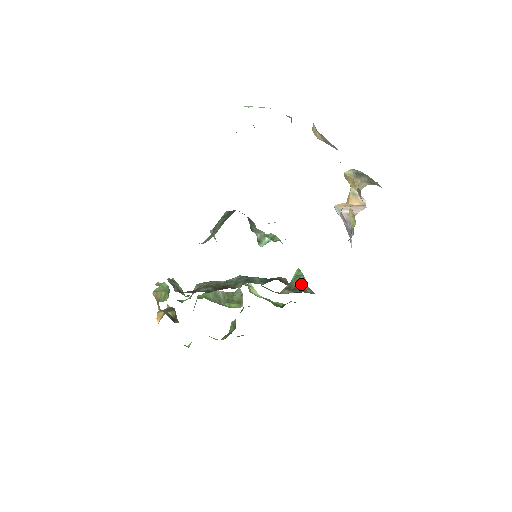
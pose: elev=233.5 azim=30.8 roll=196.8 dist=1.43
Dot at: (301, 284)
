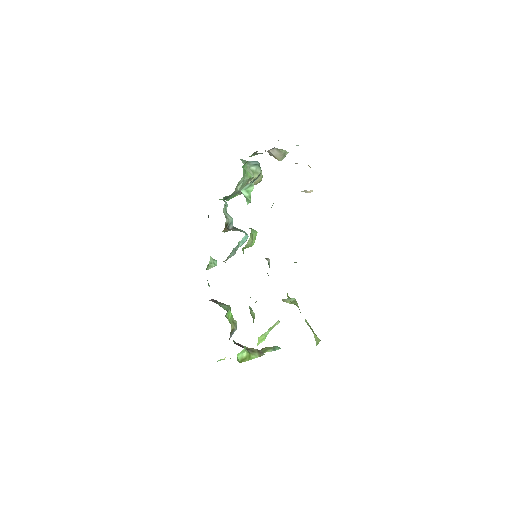
Dot at: occluded
